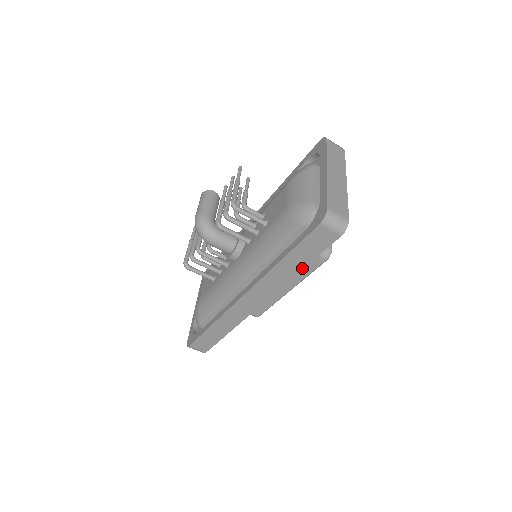
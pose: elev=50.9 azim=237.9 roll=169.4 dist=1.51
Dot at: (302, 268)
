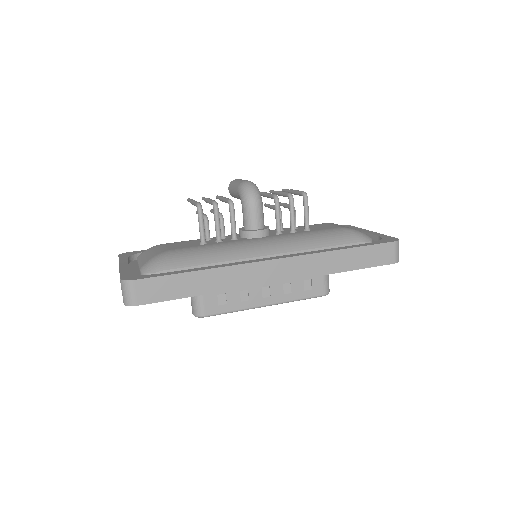
Dot at: (347, 270)
